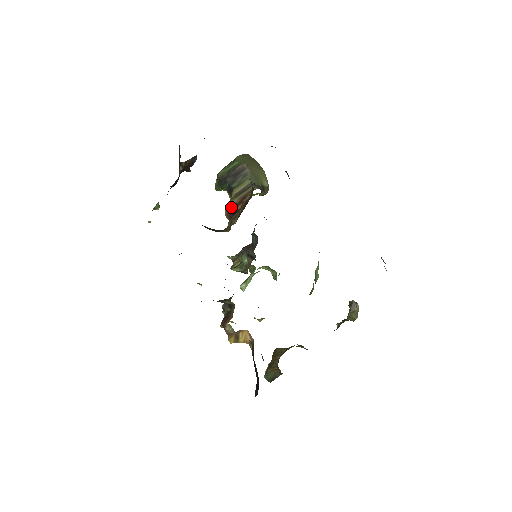
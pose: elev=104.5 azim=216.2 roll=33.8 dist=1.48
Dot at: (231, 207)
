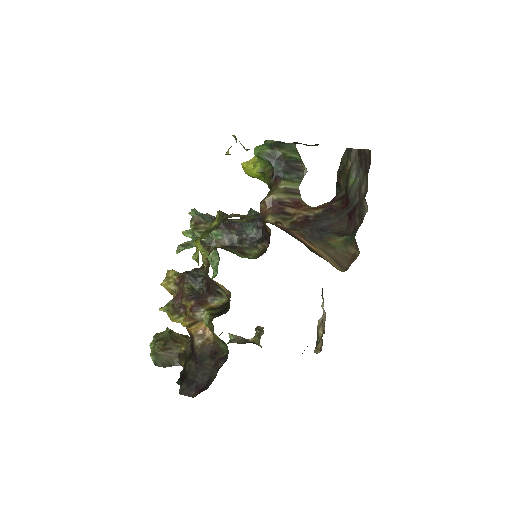
Dot at: (279, 200)
